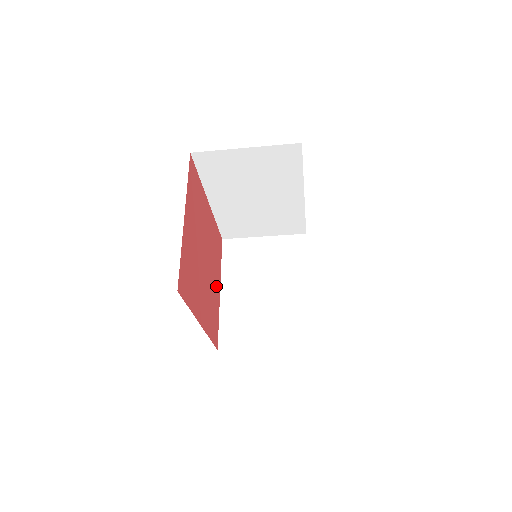
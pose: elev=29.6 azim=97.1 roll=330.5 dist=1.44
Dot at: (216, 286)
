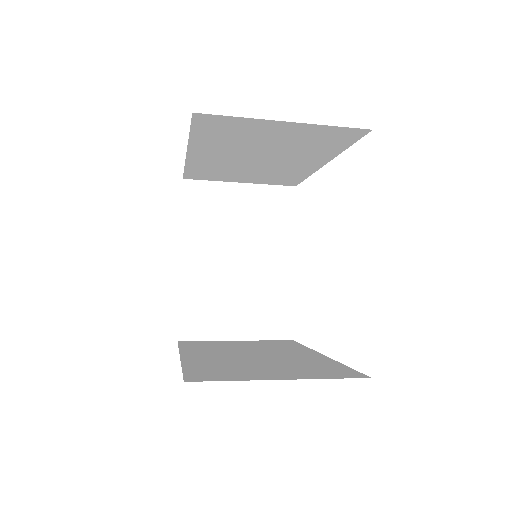
Dot at: occluded
